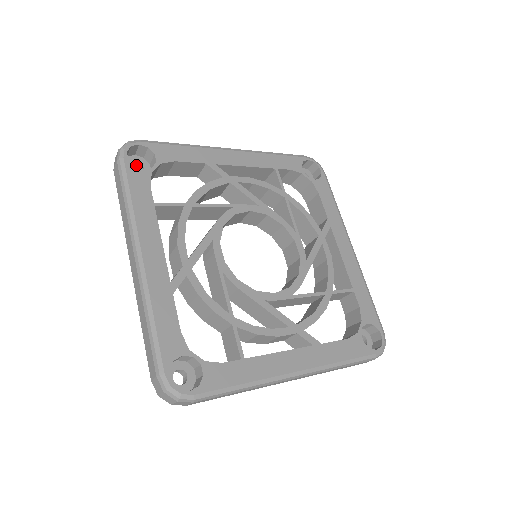
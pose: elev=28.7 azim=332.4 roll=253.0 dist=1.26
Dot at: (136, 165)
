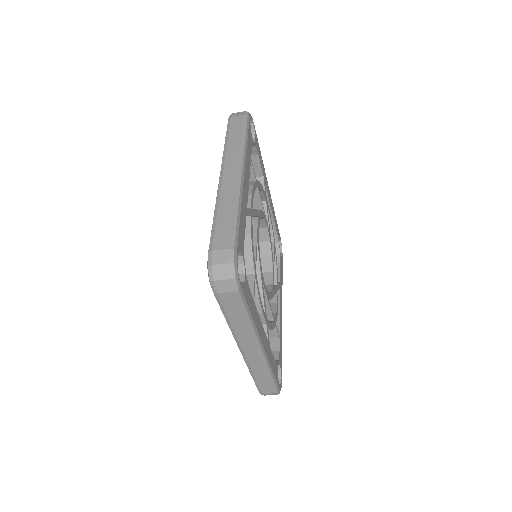
Dot at: occluded
